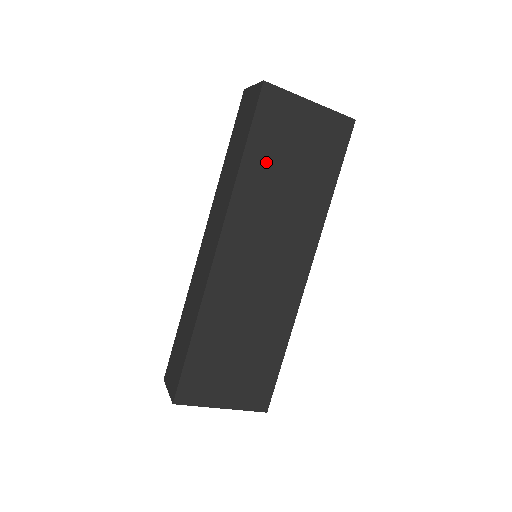
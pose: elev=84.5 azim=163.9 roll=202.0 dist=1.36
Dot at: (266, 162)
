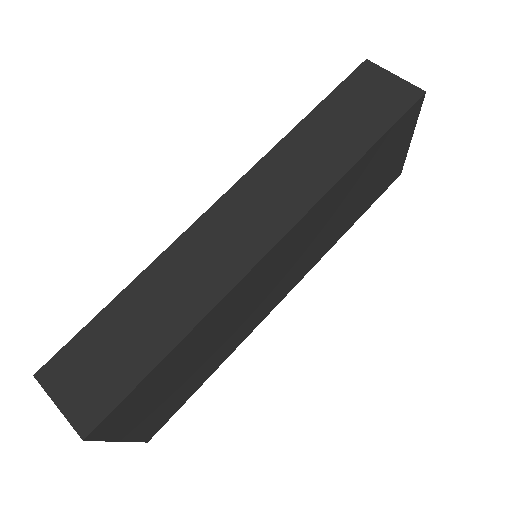
Dot at: (361, 174)
